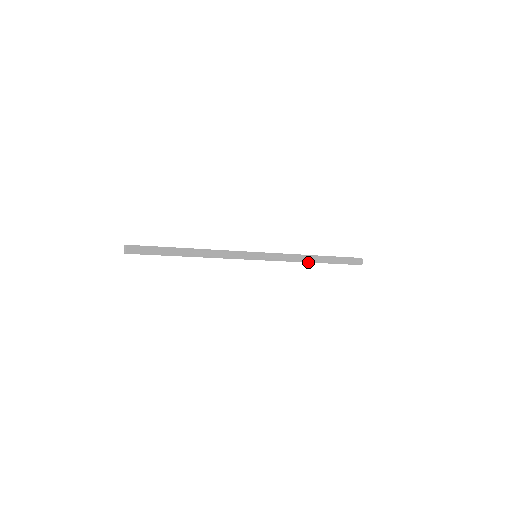
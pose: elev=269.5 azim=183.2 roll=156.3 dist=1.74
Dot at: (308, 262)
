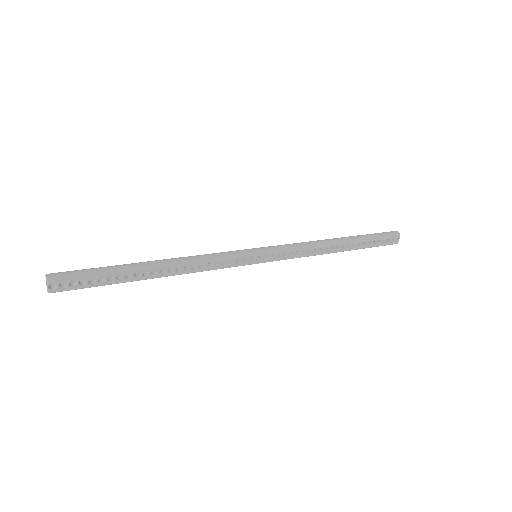
Dot at: (330, 245)
